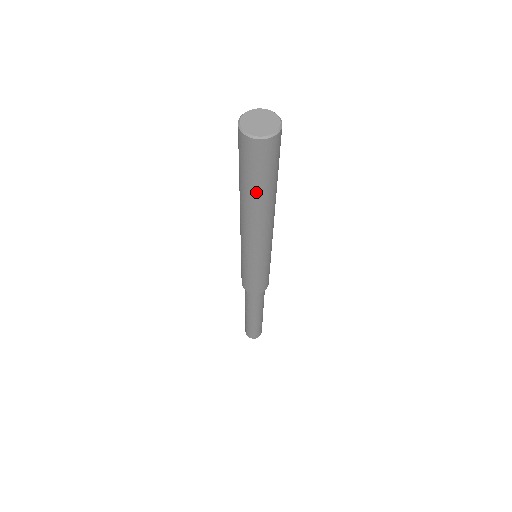
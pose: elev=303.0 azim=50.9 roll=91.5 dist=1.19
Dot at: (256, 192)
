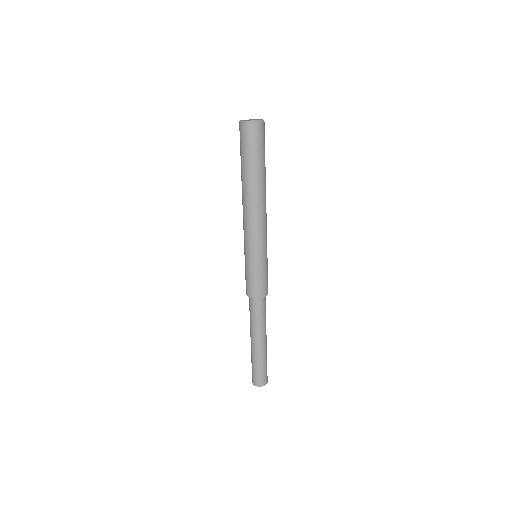
Dot at: (247, 169)
